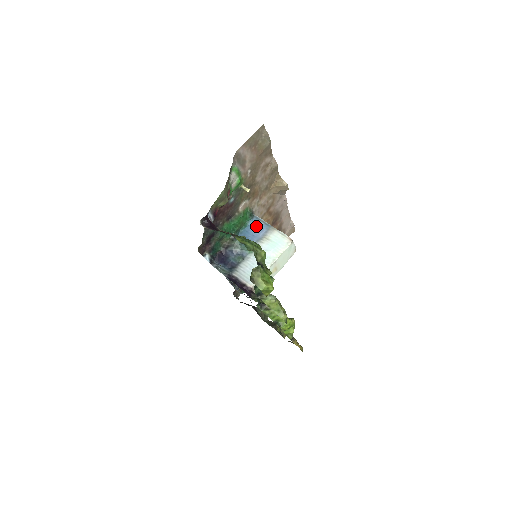
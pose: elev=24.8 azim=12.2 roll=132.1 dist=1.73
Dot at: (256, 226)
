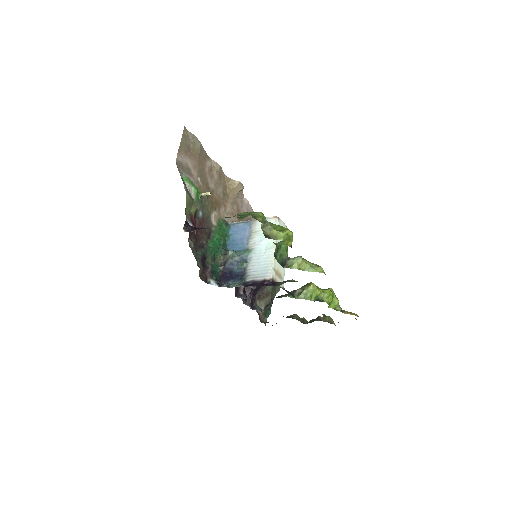
Dot at: (238, 230)
